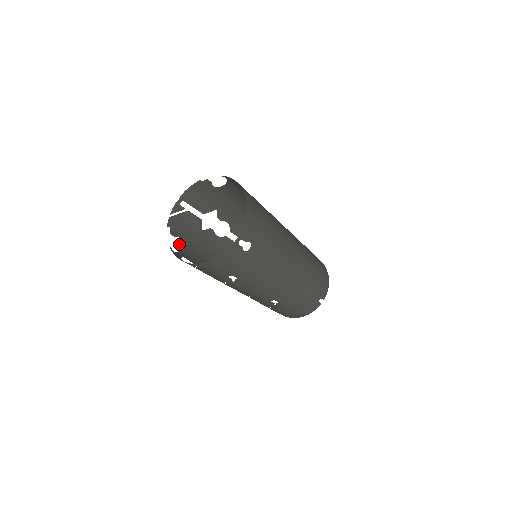
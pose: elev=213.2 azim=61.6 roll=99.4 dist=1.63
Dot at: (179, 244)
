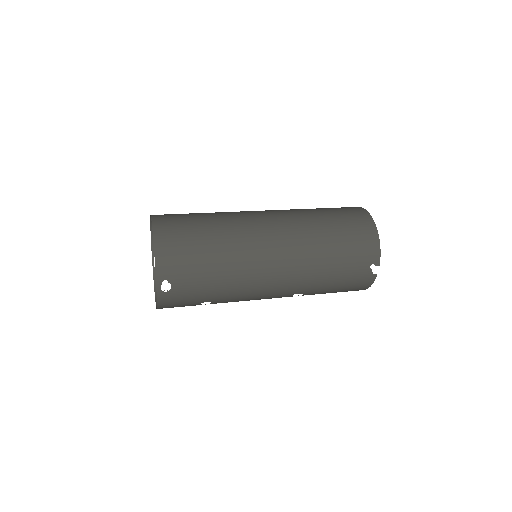
Dot at: occluded
